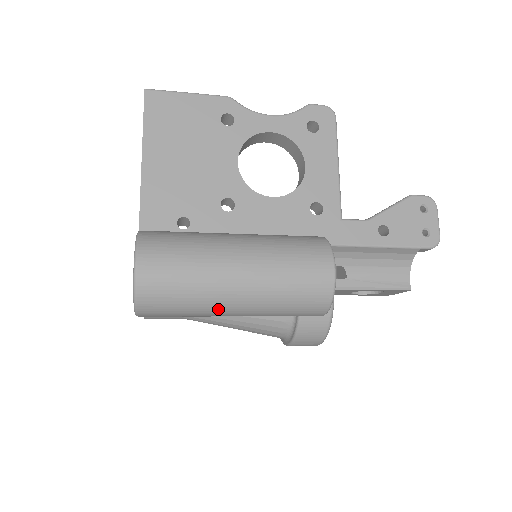
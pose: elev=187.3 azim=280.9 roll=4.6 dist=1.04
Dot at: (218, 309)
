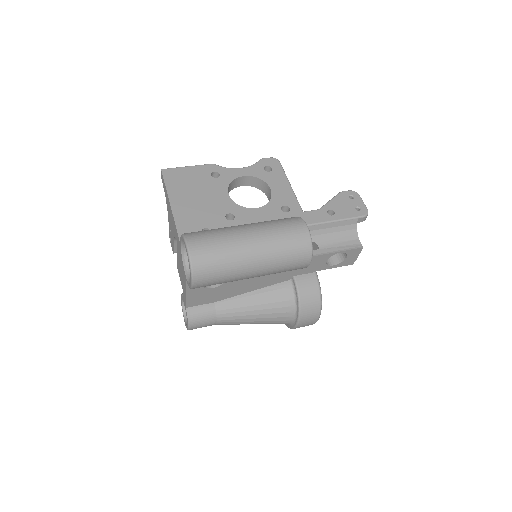
Dot at: (243, 265)
